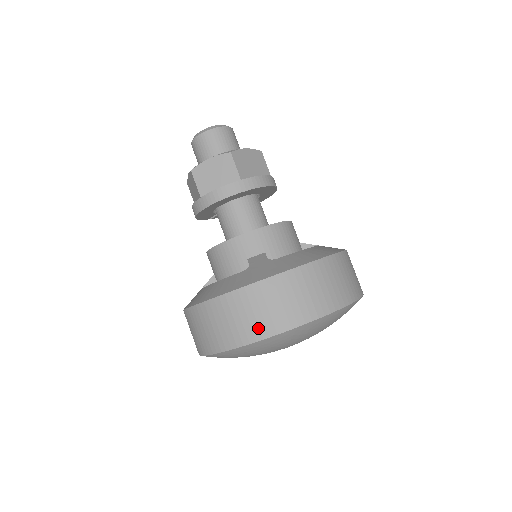
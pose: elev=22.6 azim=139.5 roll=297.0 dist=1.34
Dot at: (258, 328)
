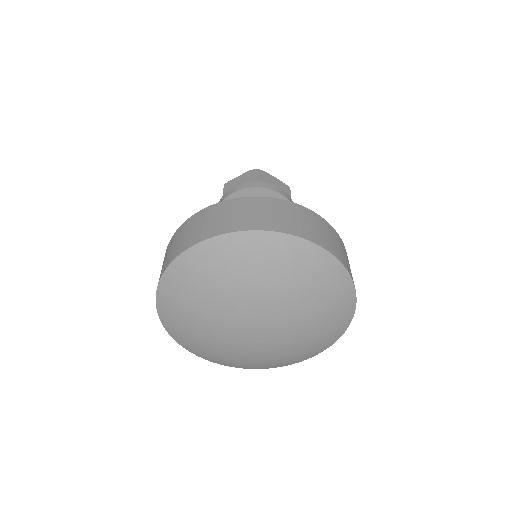
Dot at: (320, 239)
